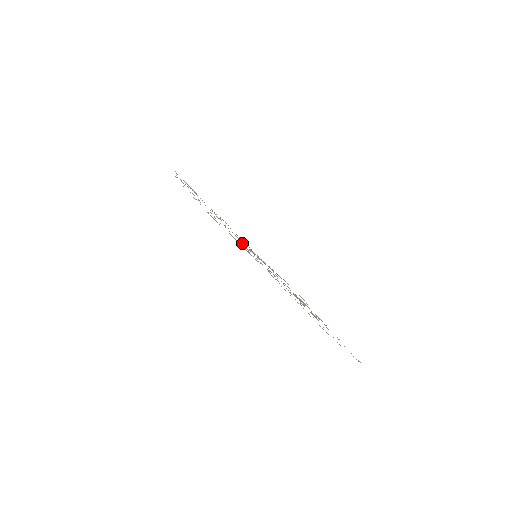
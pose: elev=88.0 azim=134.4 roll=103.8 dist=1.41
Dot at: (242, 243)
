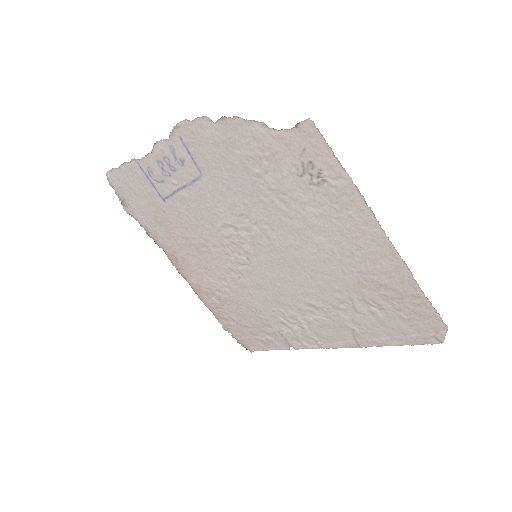
Dot at: (243, 236)
